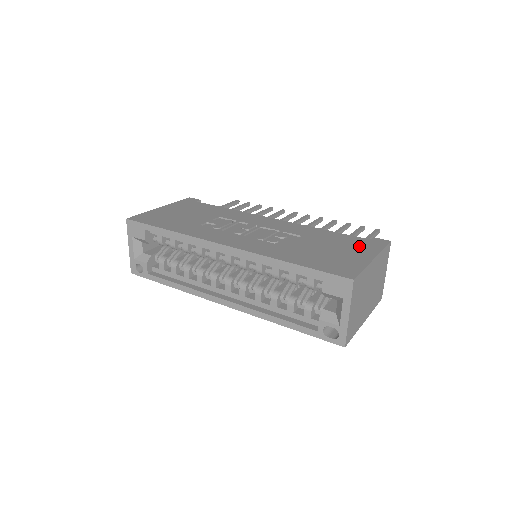
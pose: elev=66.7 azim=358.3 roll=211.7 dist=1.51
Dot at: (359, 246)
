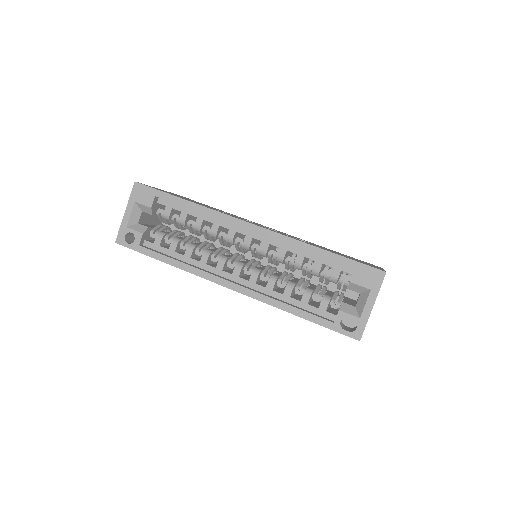
Dot at: occluded
